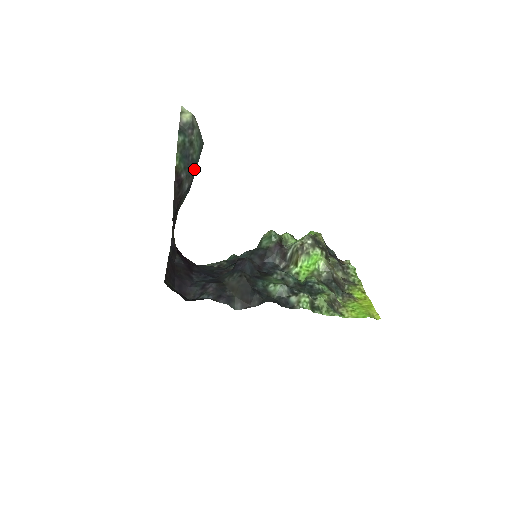
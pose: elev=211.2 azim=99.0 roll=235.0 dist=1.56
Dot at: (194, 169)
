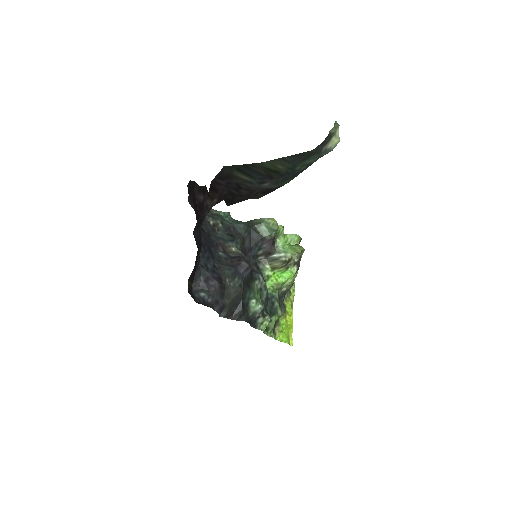
Dot at: (285, 172)
